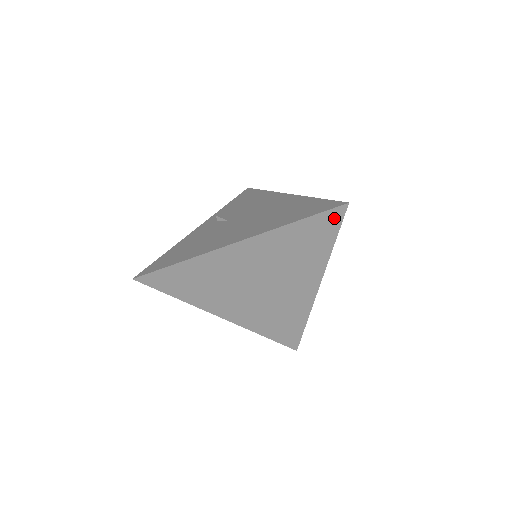
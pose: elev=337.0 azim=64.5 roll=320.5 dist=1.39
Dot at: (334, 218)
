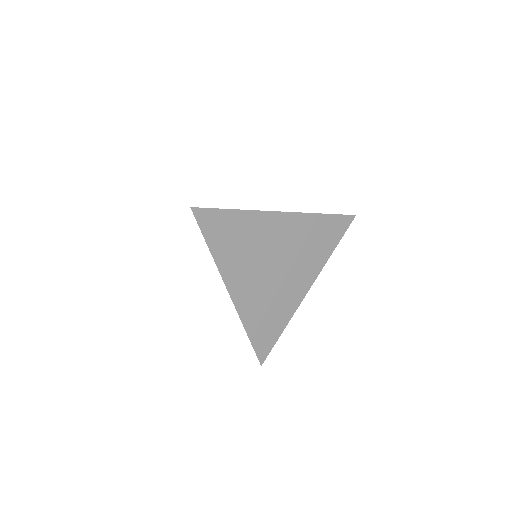
Dot at: (344, 224)
